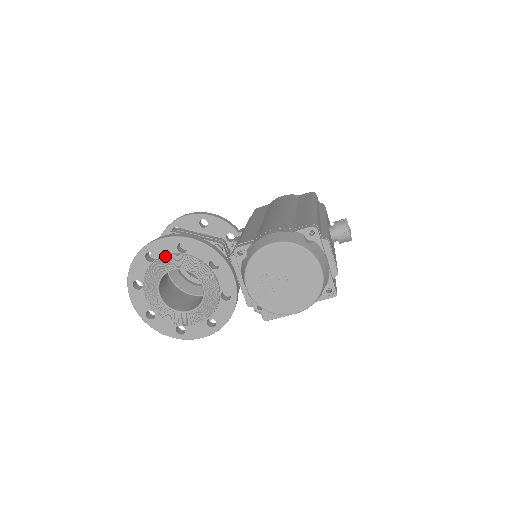
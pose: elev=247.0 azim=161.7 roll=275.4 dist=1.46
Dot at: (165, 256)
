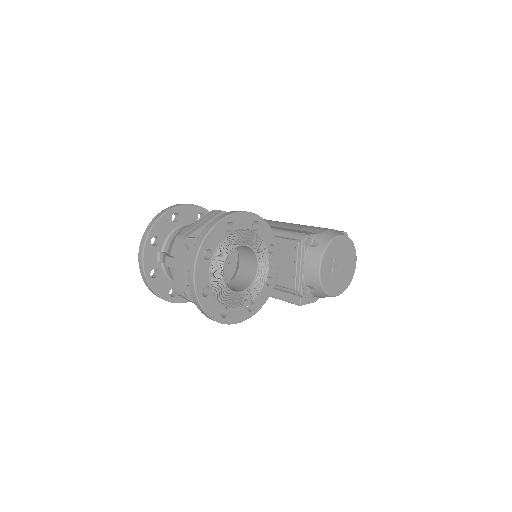
Dot at: (242, 230)
